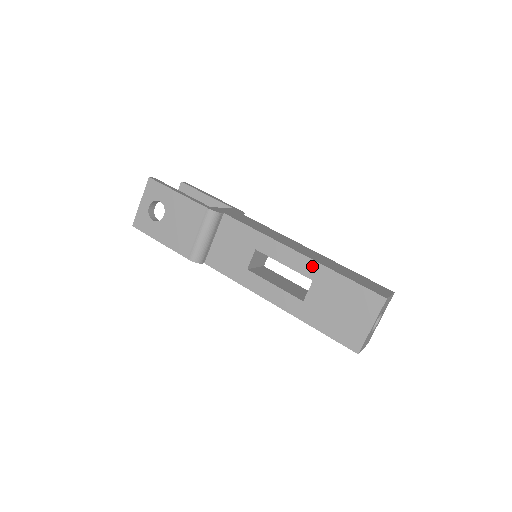
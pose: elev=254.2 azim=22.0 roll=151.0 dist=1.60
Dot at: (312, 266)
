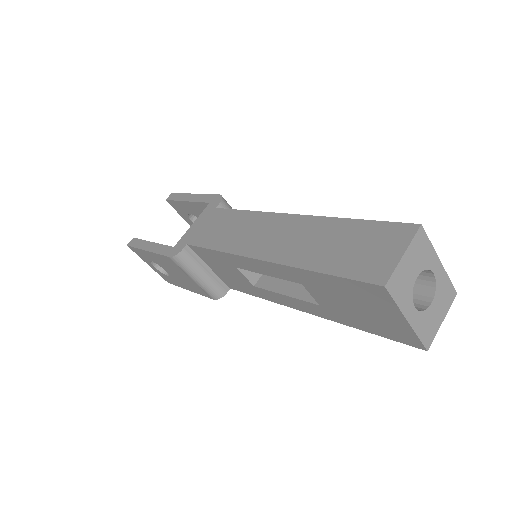
Dot at: (284, 270)
